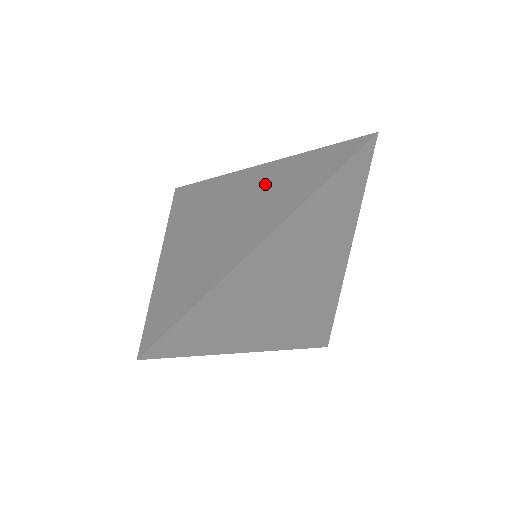
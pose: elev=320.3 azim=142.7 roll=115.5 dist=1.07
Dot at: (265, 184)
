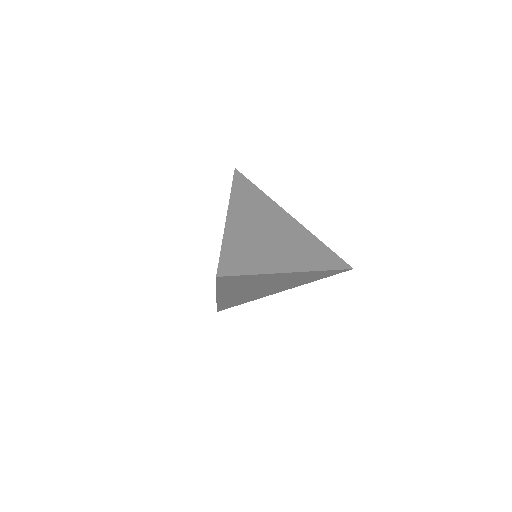
Dot at: occluded
